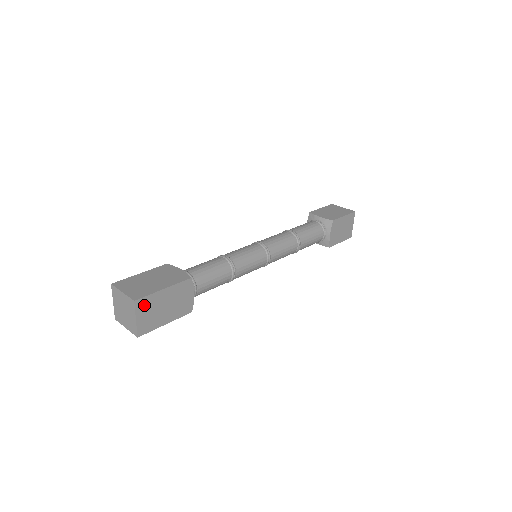
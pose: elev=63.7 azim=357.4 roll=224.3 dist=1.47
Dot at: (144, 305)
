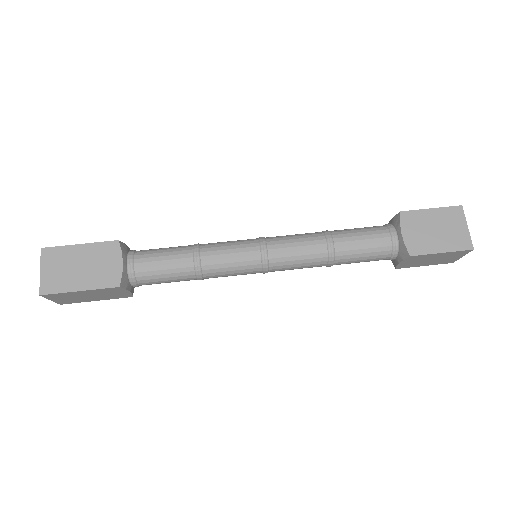
Dot at: (56, 296)
